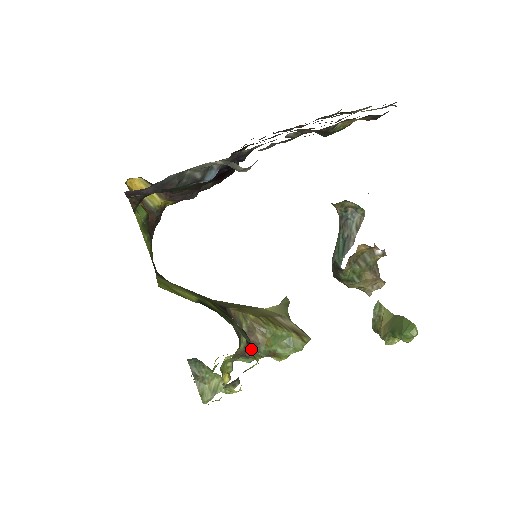
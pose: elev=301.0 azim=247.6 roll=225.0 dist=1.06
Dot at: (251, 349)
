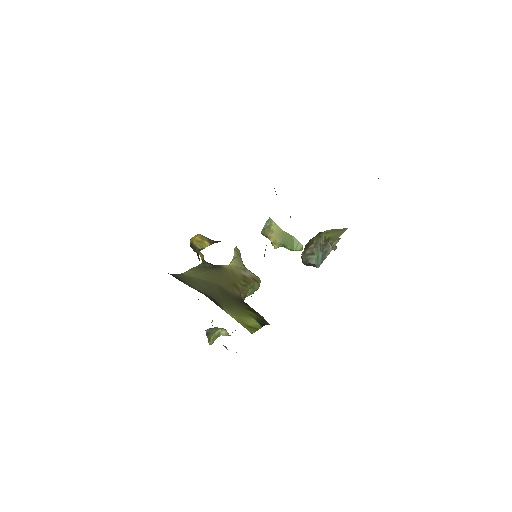
Dot at: occluded
